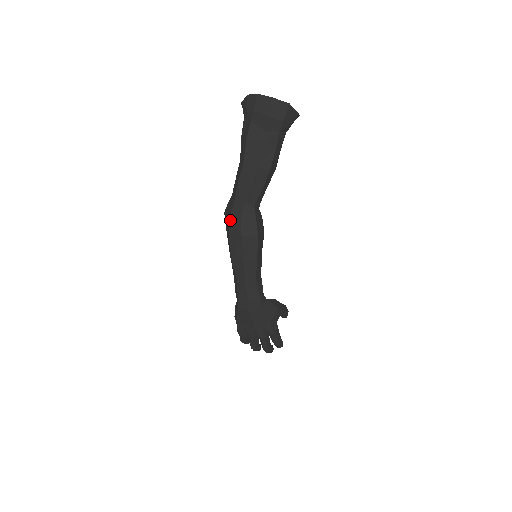
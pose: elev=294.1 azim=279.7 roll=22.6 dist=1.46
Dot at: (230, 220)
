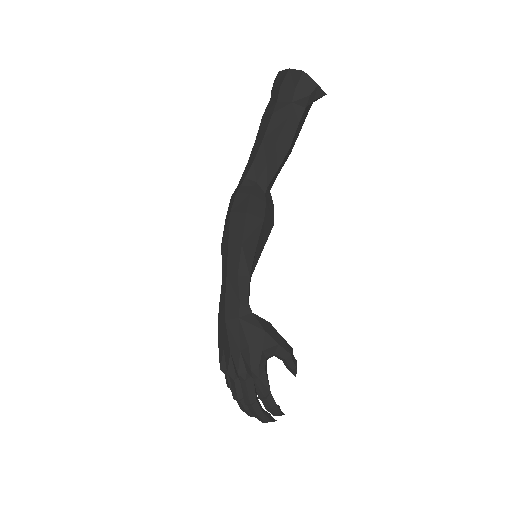
Dot at: (230, 201)
